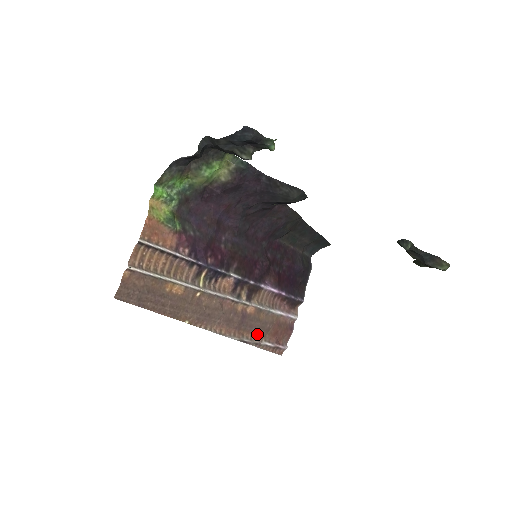
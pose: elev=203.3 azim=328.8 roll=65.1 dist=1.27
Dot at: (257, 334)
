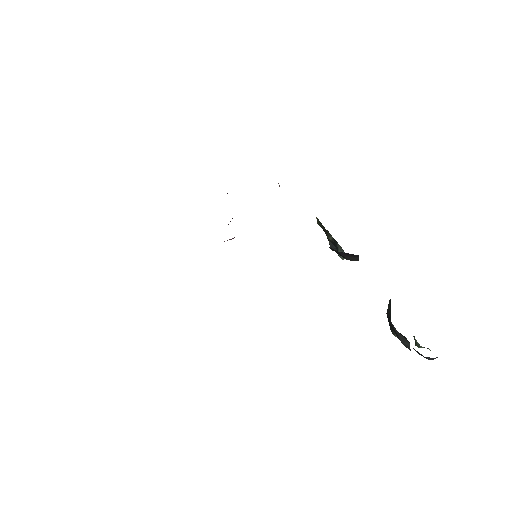
Dot at: occluded
